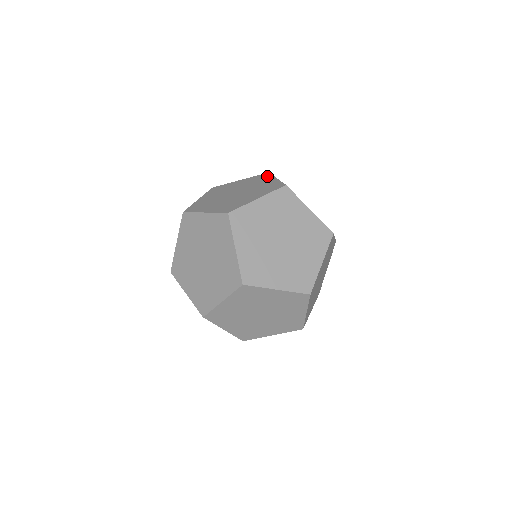
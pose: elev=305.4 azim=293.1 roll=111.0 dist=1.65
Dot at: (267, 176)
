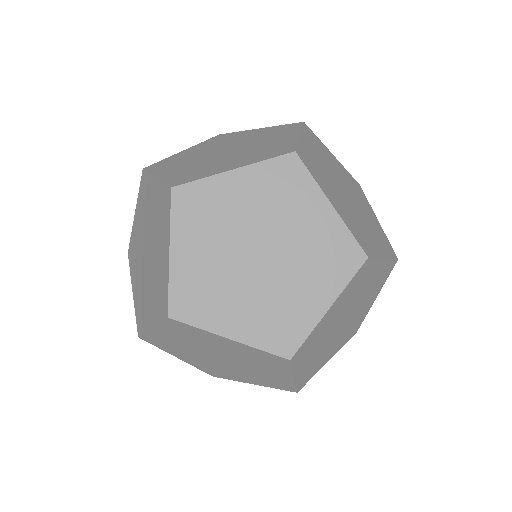
Dot at: occluded
